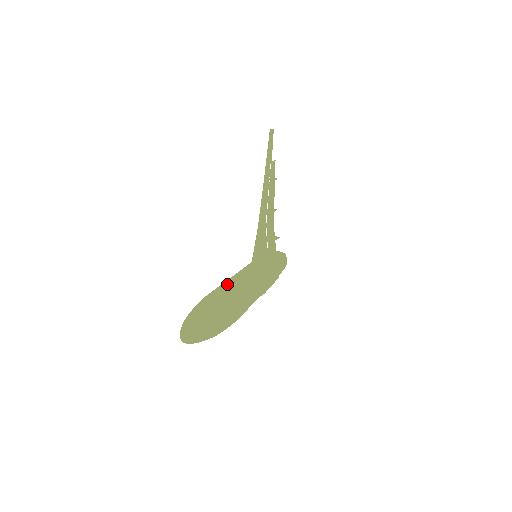
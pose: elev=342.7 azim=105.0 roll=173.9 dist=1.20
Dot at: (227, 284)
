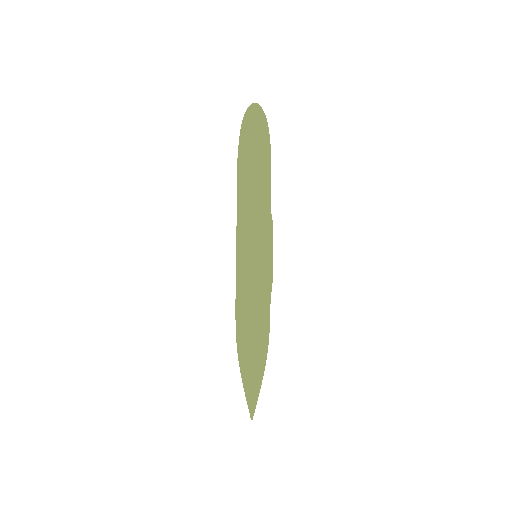
Dot at: occluded
